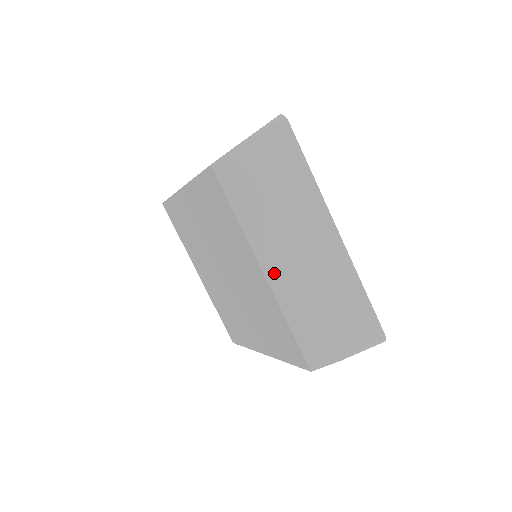
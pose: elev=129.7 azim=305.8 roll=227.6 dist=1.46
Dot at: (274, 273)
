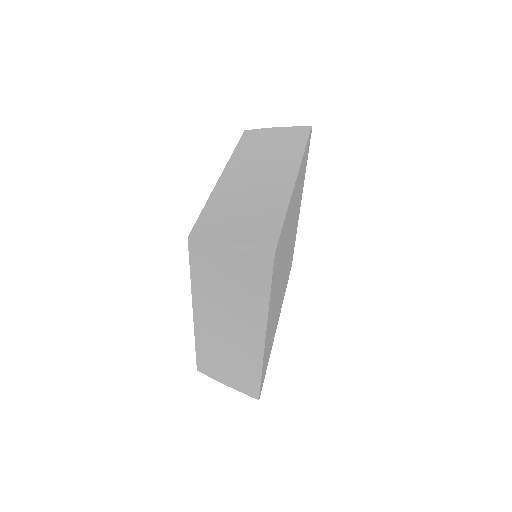
Dot at: (201, 321)
